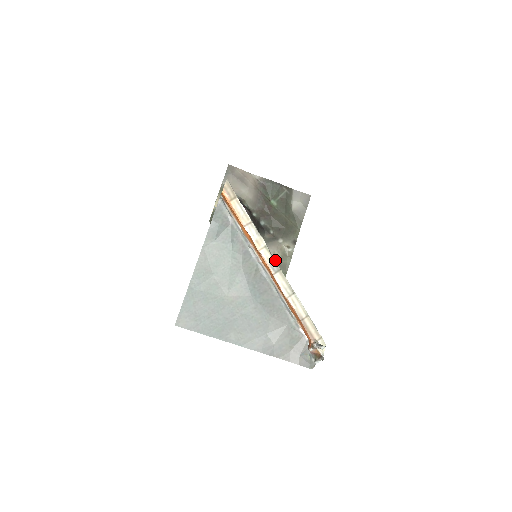
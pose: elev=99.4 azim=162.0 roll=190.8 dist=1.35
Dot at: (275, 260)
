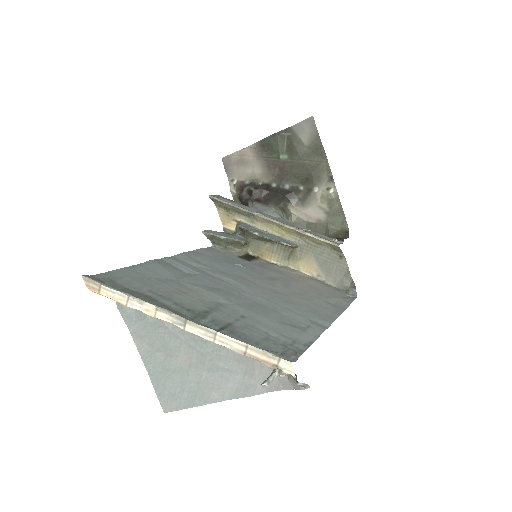
Dot at: (176, 314)
